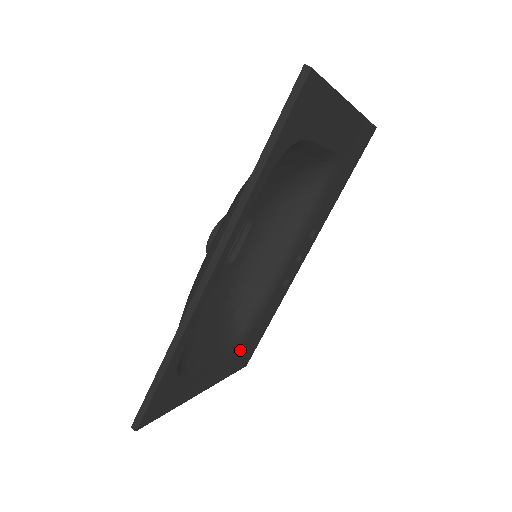
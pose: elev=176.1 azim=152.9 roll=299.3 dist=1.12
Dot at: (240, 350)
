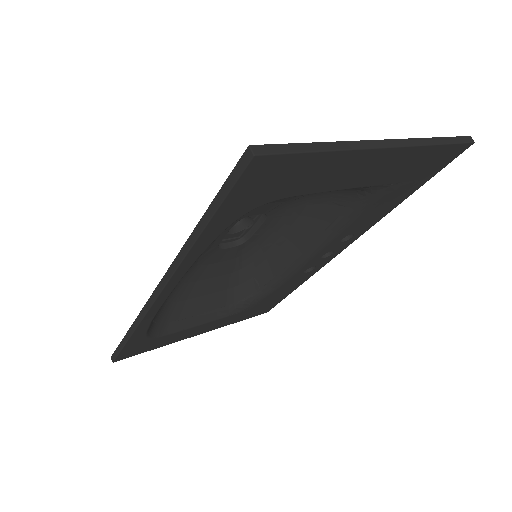
Dot at: (249, 309)
